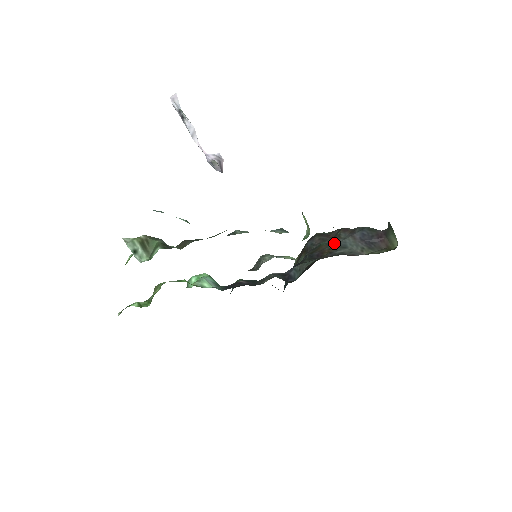
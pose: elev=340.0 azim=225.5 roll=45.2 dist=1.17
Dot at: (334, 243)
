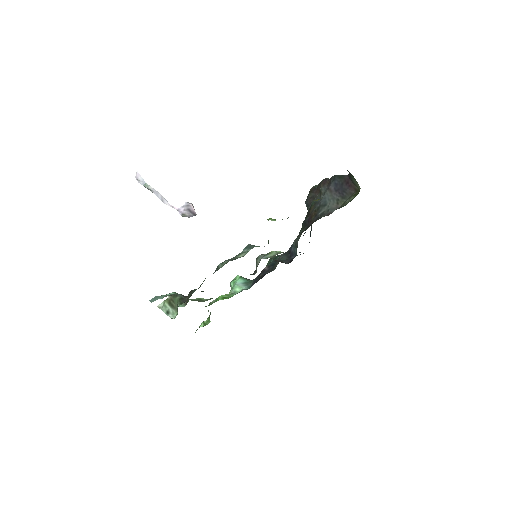
Dot at: (318, 202)
